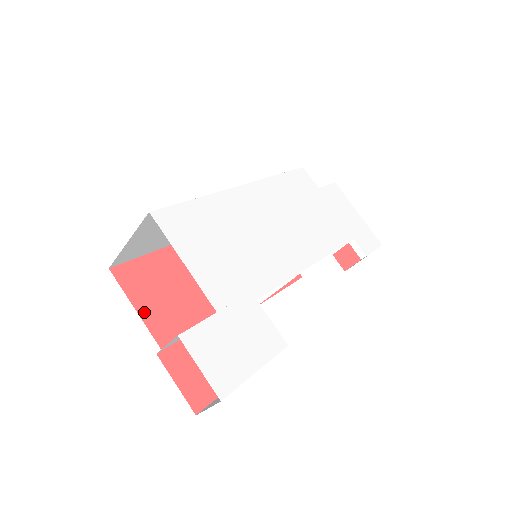
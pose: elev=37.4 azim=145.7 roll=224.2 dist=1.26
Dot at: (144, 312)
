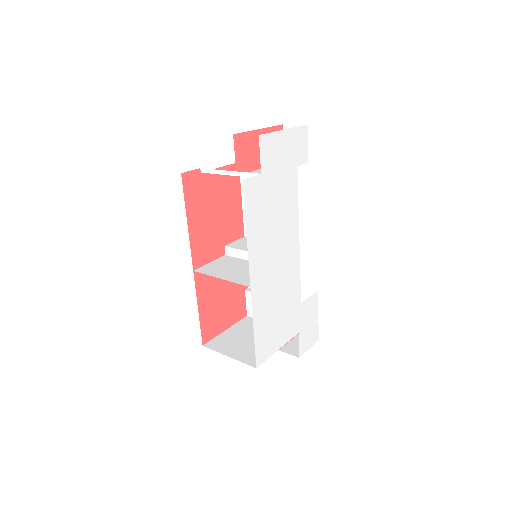
Dot at: (227, 325)
